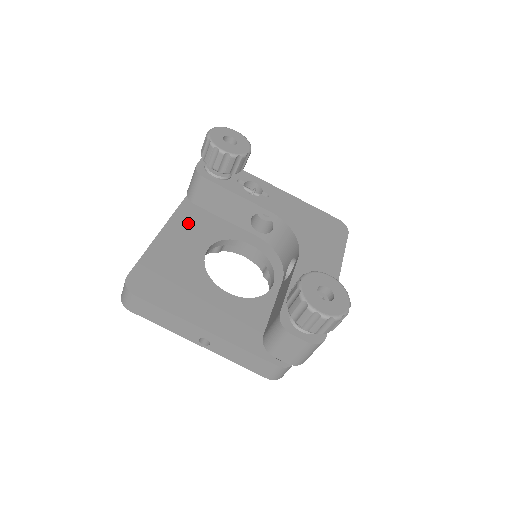
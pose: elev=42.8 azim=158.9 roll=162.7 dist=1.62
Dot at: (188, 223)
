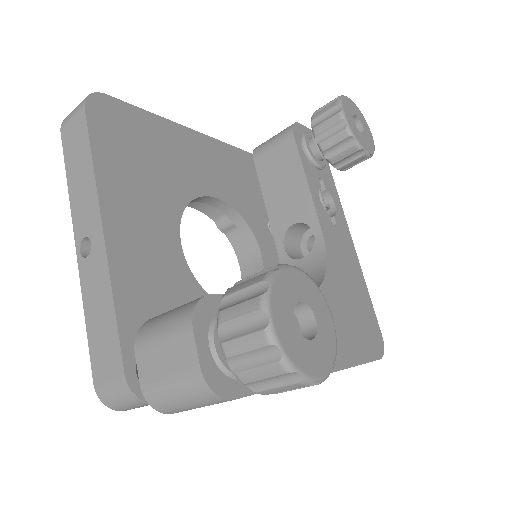
Dot at: (227, 163)
